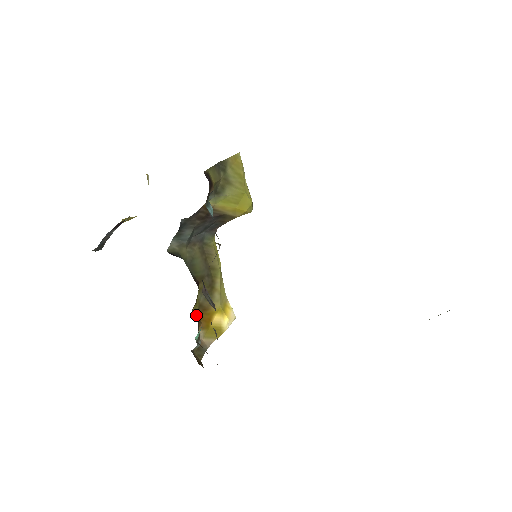
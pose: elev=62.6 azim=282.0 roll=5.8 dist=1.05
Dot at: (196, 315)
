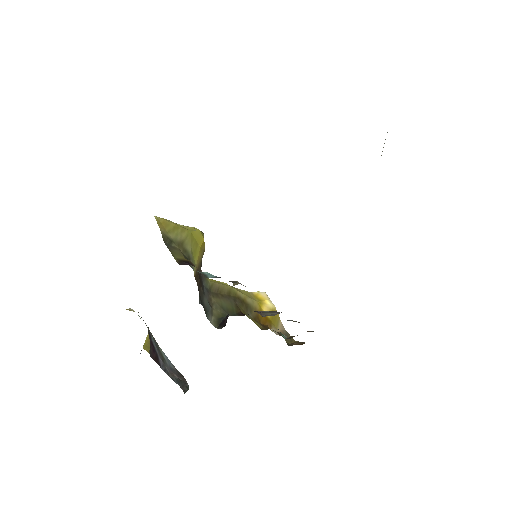
Dot at: (263, 328)
